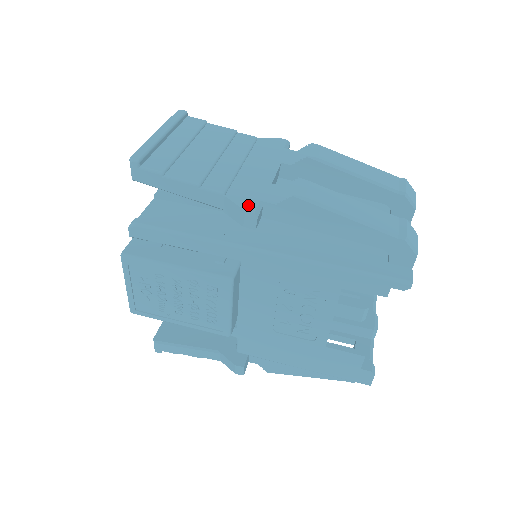
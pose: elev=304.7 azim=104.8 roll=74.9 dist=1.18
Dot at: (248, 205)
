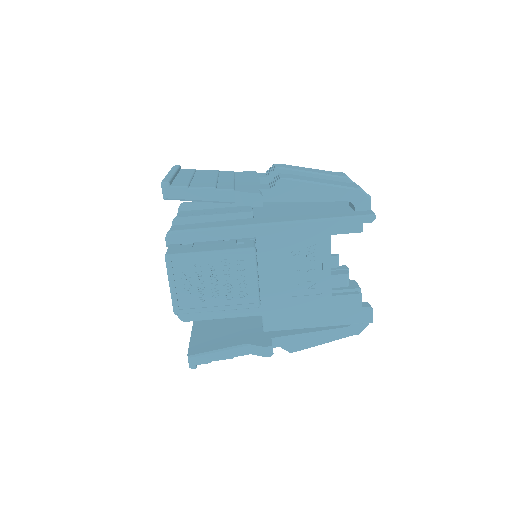
Dot at: (253, 191)
